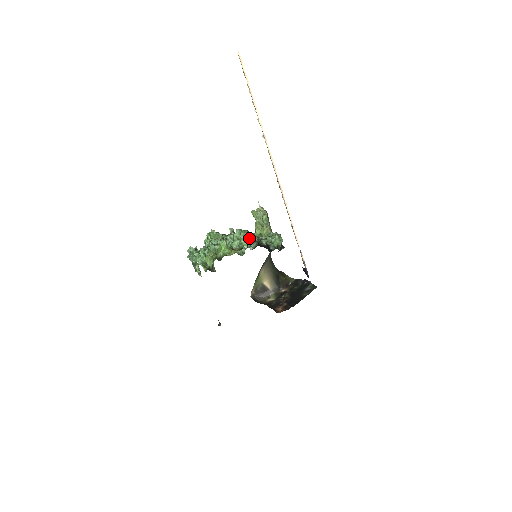
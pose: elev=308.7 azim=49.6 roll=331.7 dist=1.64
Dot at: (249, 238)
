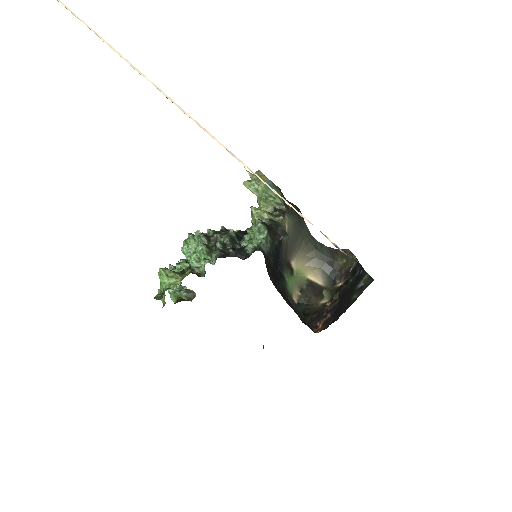
Dot at: (203, 249)
